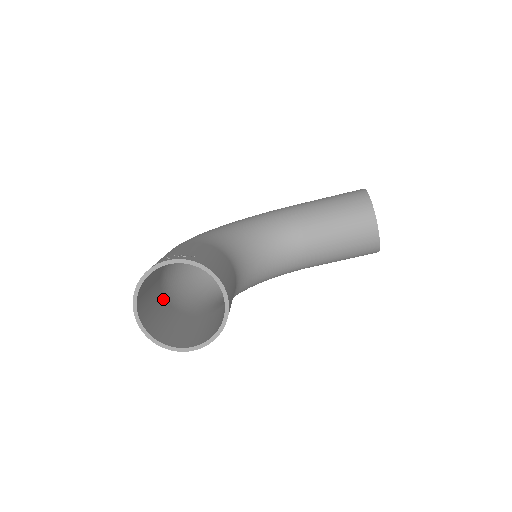
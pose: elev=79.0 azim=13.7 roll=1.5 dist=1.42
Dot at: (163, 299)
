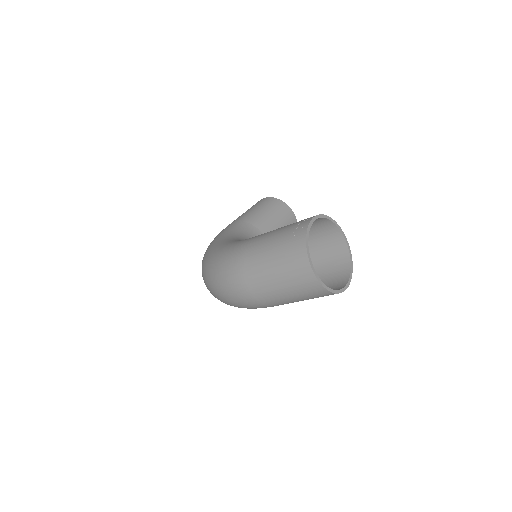
Dot at: (261, 293)
